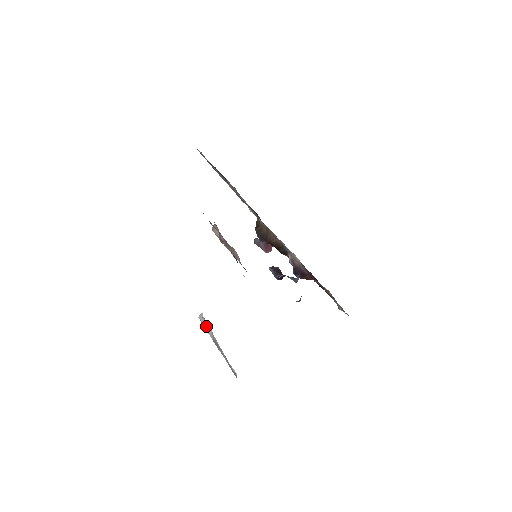
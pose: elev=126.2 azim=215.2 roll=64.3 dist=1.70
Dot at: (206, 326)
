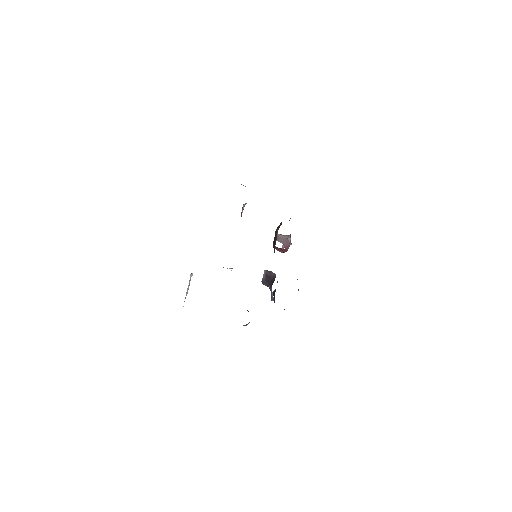
Dot at: (188, 286)
